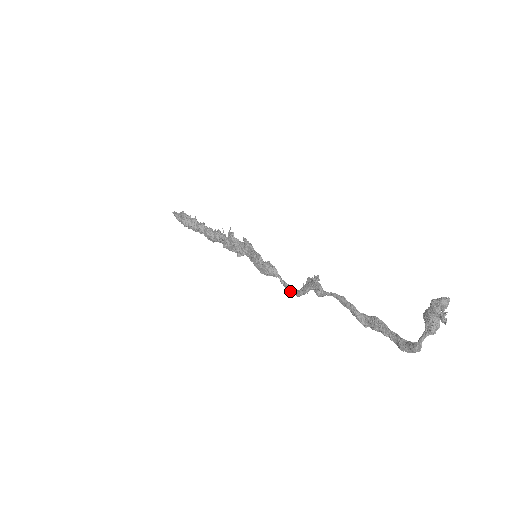
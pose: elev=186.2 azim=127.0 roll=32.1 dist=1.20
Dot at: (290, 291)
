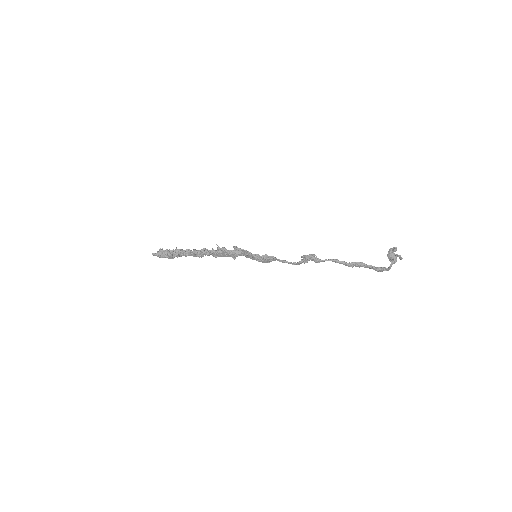
Dot at: occluded
